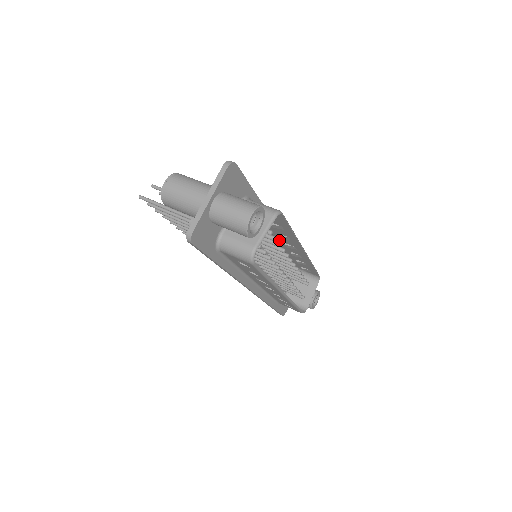
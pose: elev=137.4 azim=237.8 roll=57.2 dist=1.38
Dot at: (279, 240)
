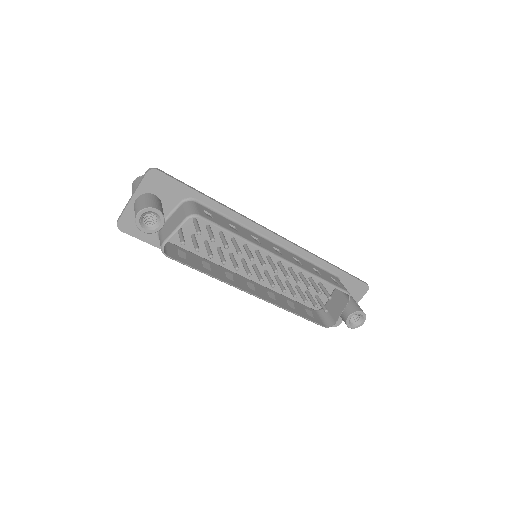
Dot at: occluded
